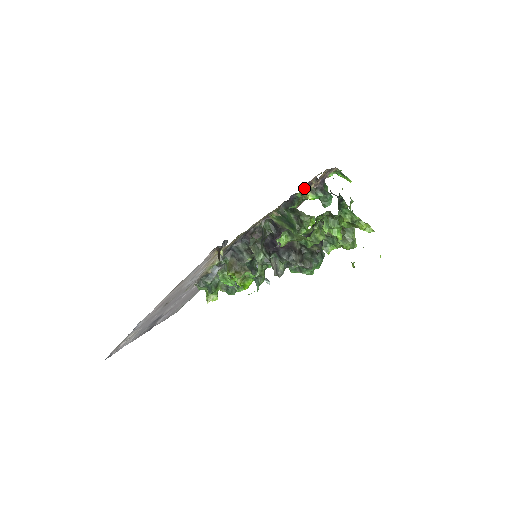
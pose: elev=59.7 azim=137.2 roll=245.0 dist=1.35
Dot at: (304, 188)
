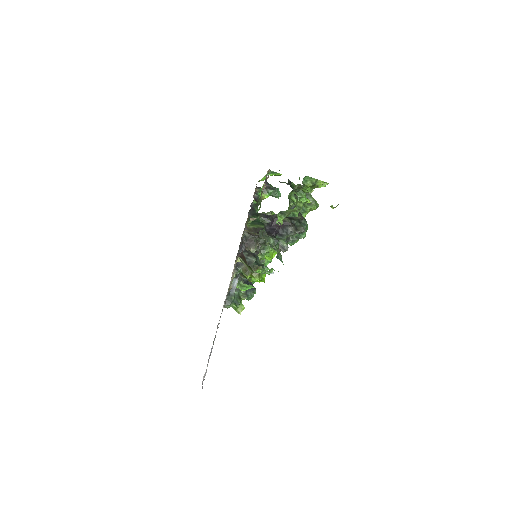
Dot at: (254, 196)
